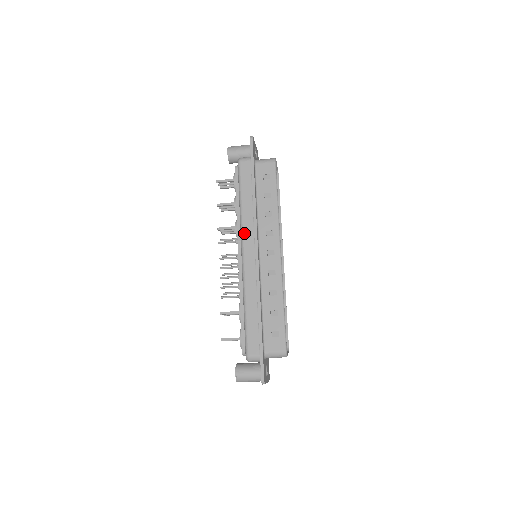
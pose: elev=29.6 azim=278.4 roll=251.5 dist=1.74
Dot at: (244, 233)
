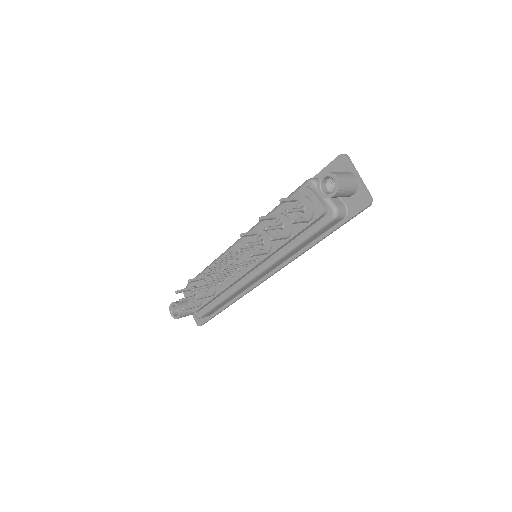
Dot at: (273, 266)
